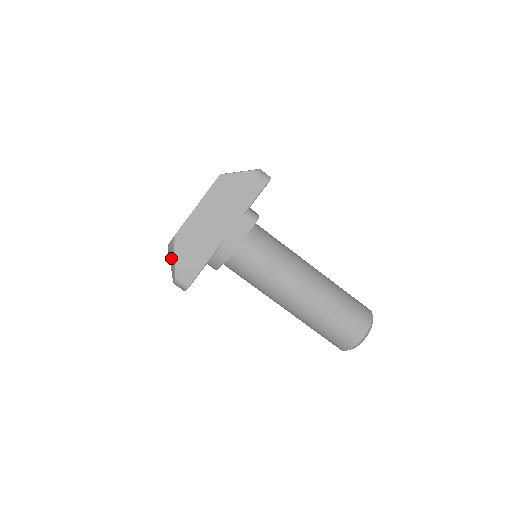
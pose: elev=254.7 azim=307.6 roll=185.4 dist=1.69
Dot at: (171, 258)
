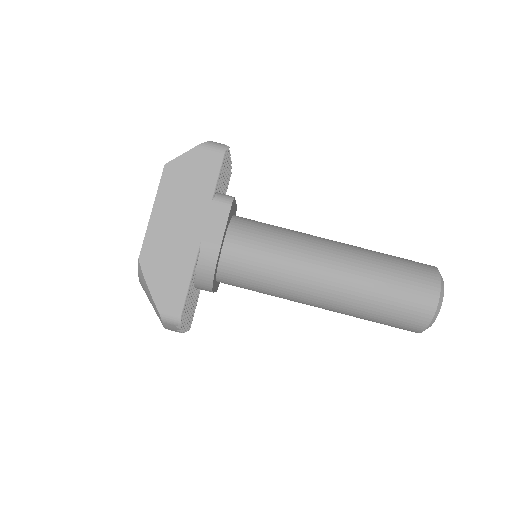
Dot at: (147, 293)
